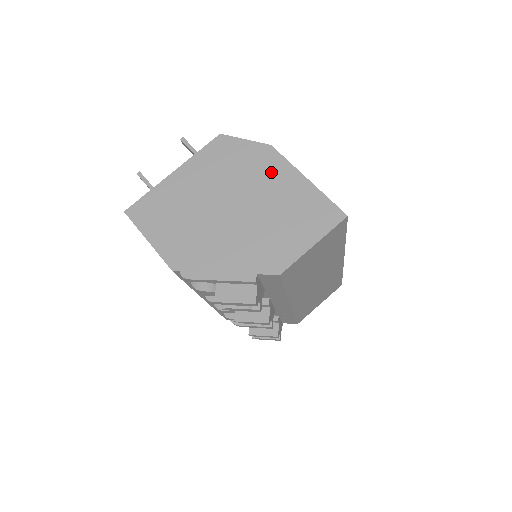
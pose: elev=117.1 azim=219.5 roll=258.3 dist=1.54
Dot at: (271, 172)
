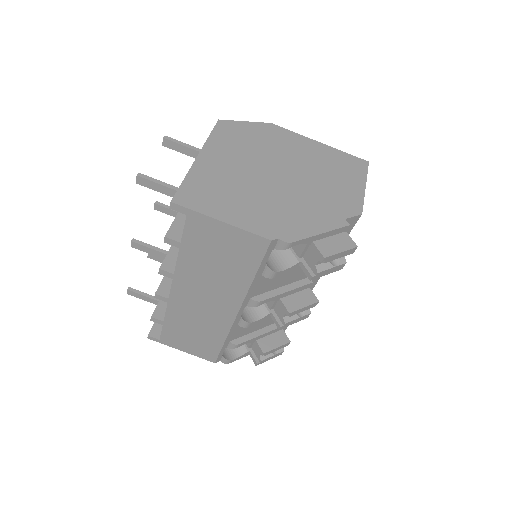
Dot at: (289, 142)
